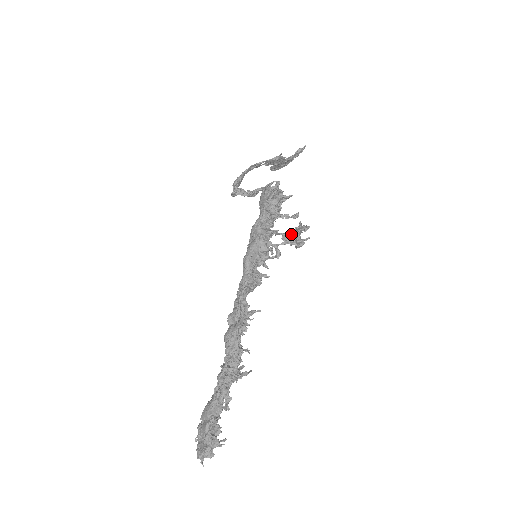
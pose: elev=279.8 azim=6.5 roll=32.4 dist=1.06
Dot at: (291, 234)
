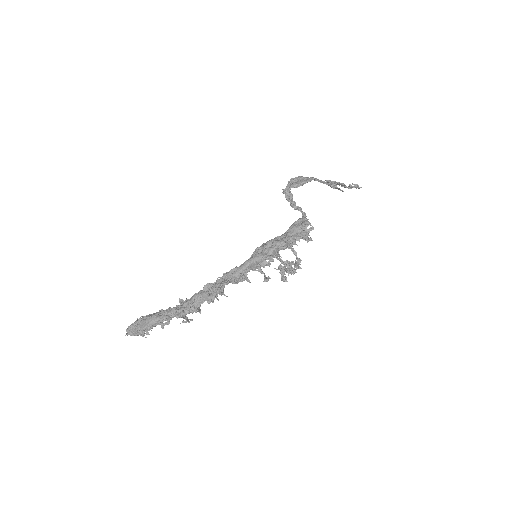
Dot at: (286, 266)
